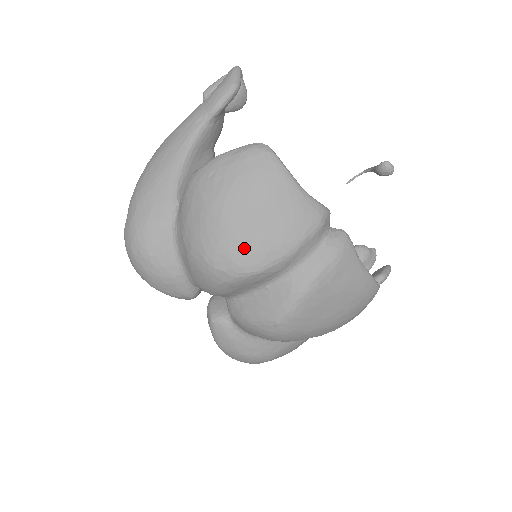
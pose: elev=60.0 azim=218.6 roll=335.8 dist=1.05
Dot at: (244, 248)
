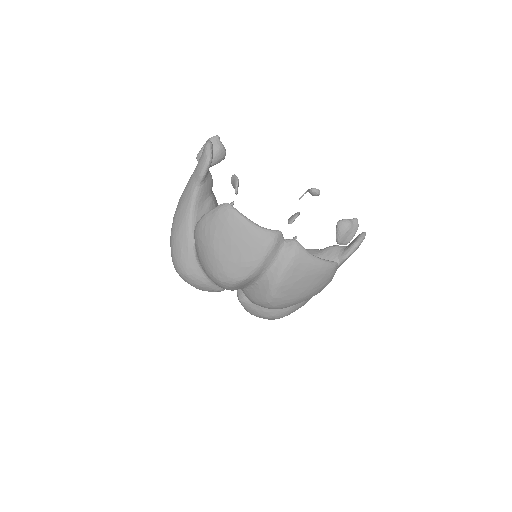
Dot at: (231, 268)
